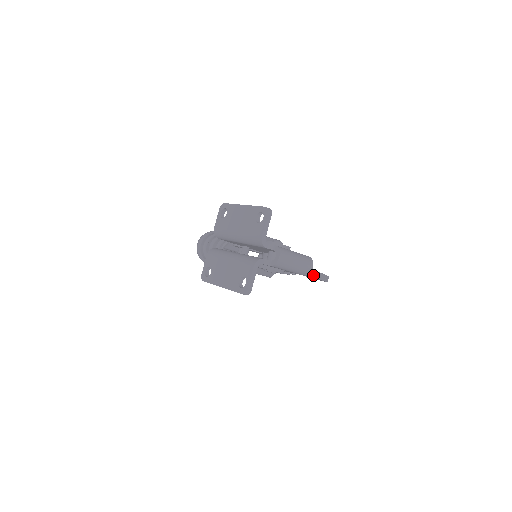
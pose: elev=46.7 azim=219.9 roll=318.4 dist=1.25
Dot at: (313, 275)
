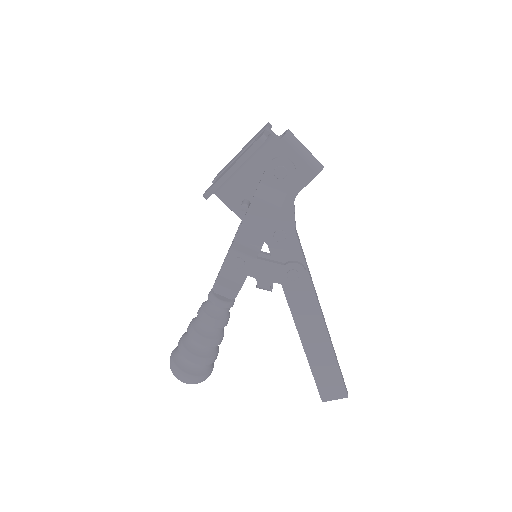
Dot at: (326, 329)
